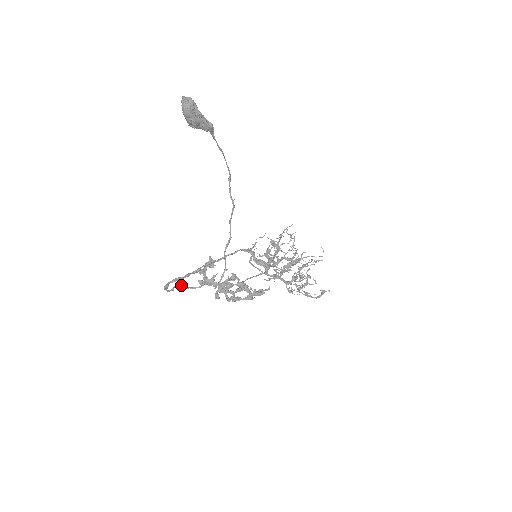
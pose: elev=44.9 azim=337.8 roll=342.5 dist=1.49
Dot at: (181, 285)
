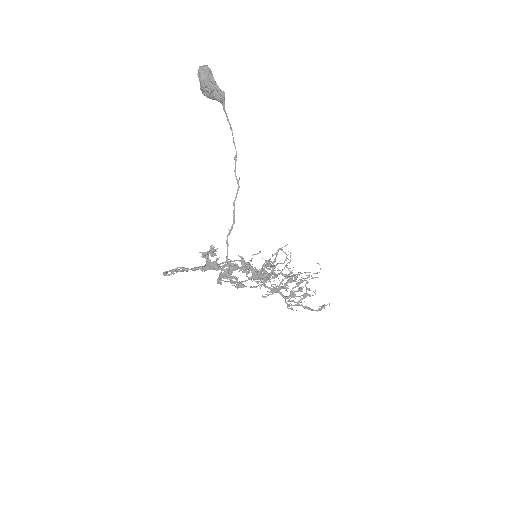
Dot at: (182, 267)
